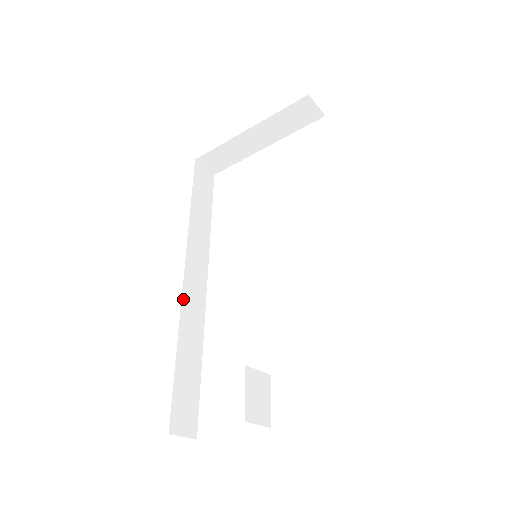
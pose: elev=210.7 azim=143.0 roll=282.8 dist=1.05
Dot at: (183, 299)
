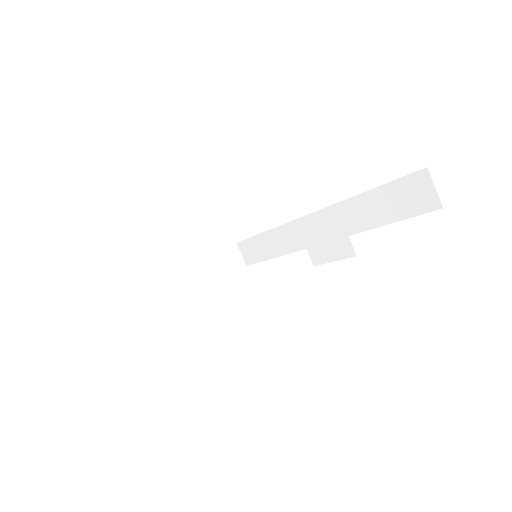
Dot at: occluded
